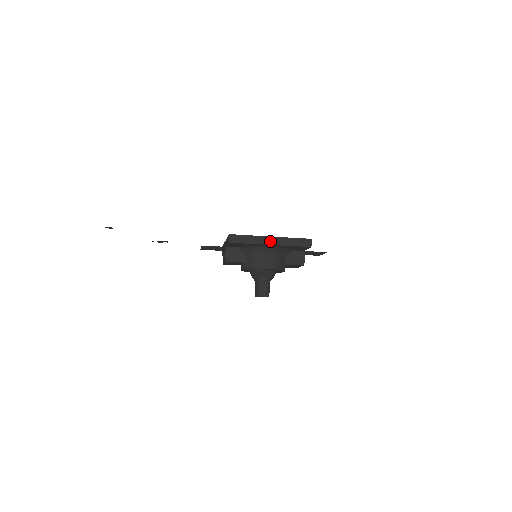
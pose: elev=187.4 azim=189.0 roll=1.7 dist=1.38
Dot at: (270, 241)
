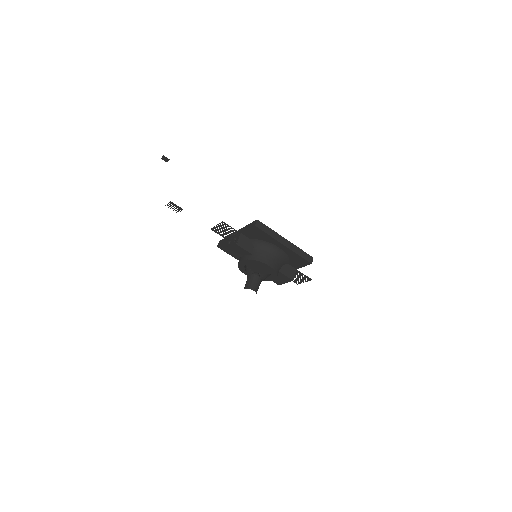
Dot at: (285, 242)
